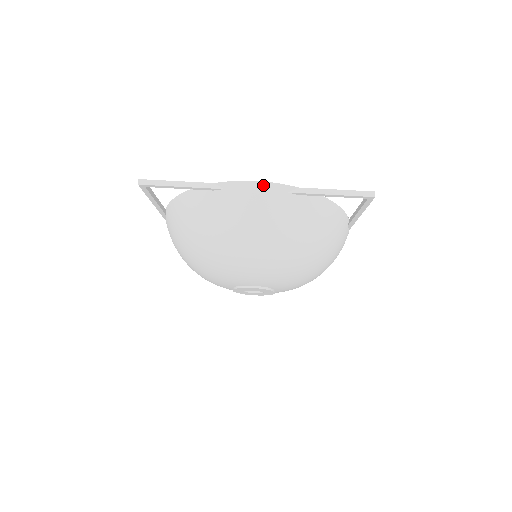
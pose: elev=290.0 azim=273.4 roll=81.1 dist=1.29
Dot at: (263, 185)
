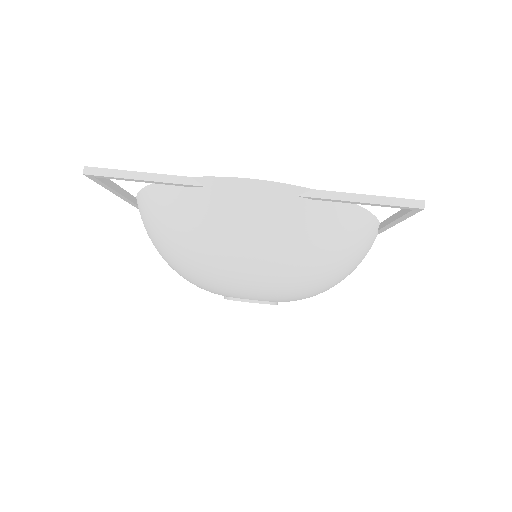
Dot at: (261, 185)
